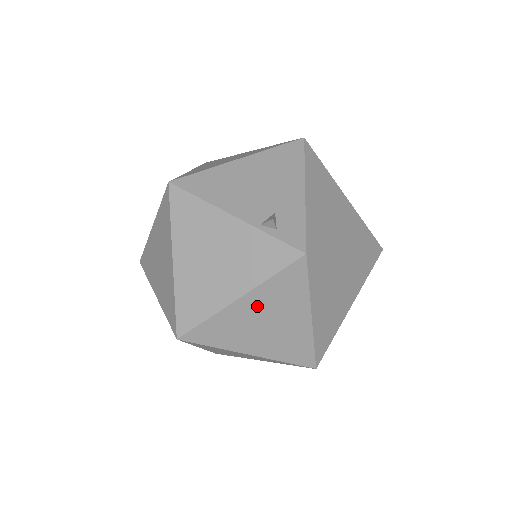
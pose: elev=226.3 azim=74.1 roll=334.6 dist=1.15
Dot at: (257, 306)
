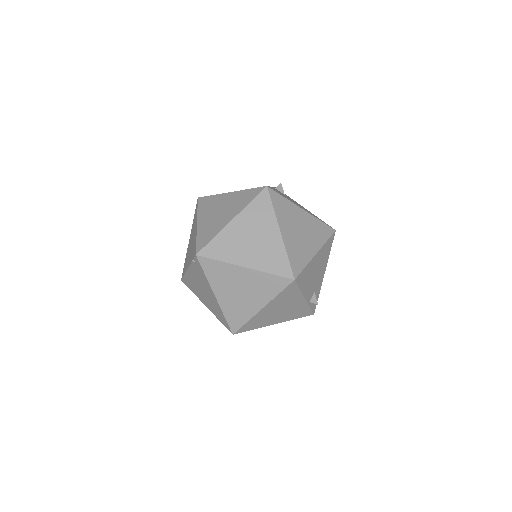
Dot at: occluded
